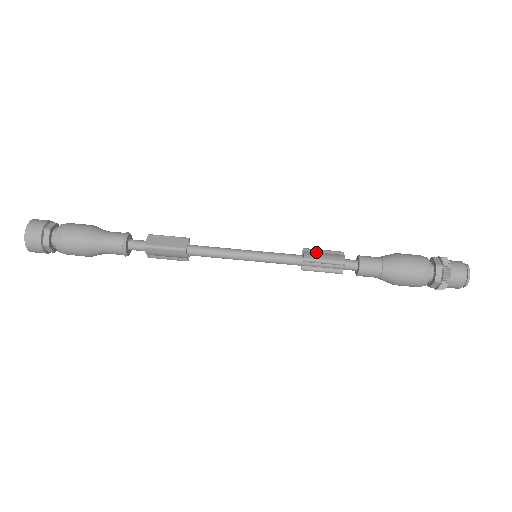
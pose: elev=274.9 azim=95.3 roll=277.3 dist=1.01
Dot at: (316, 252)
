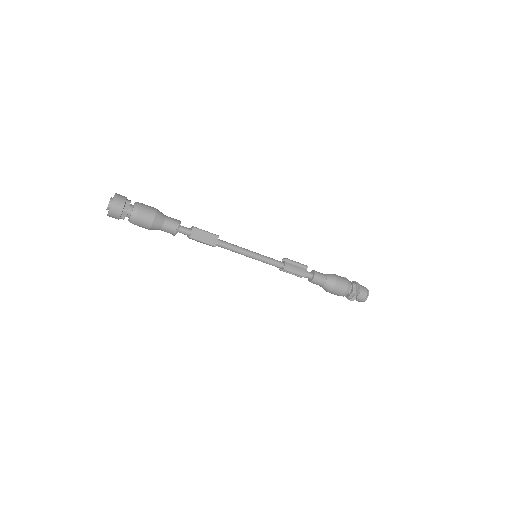
Dot at: (292, 264)
